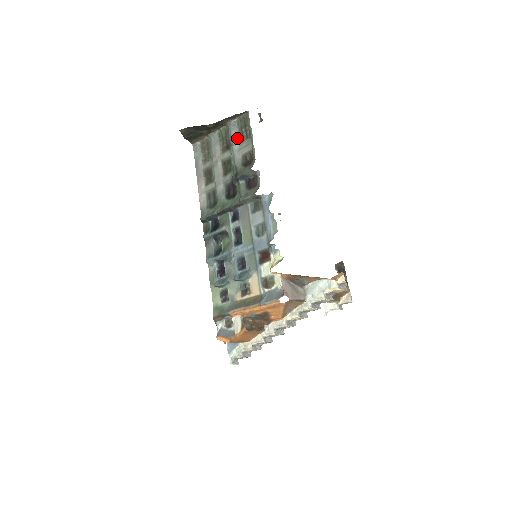
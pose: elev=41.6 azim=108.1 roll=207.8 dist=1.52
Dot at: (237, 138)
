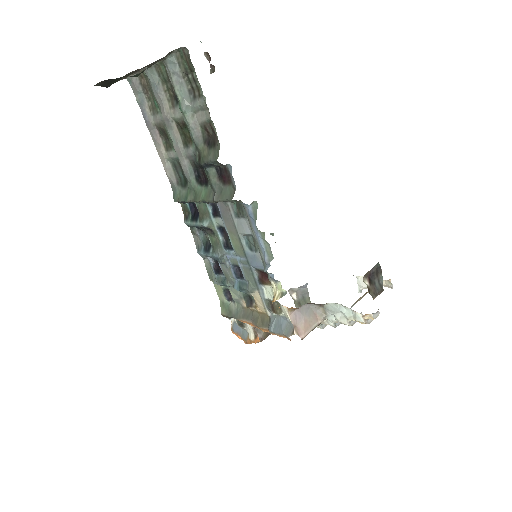
Dot at: (184, 91)
